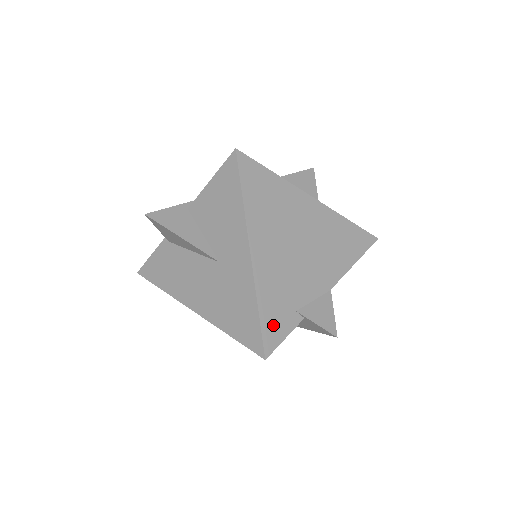
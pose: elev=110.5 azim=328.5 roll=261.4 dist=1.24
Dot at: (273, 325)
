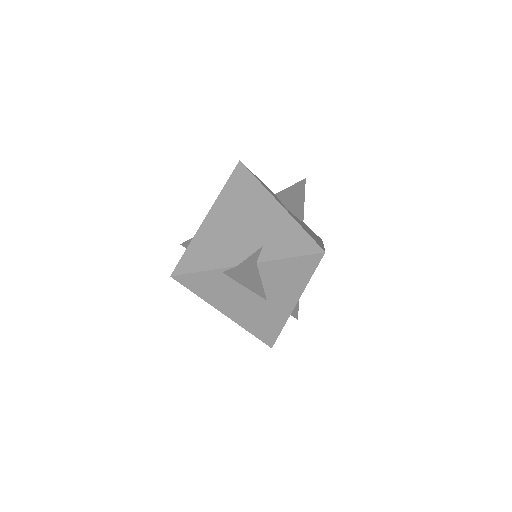
Dot at: occluded
